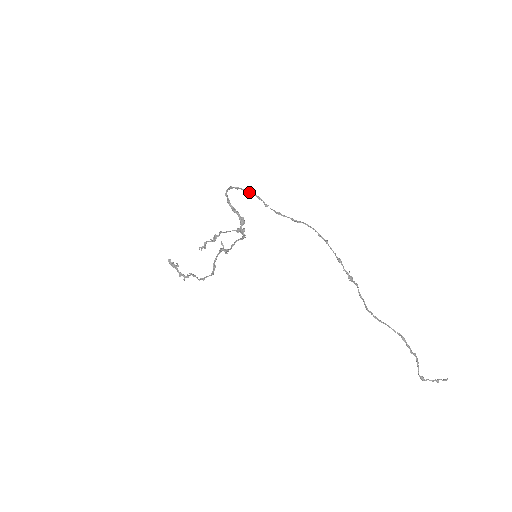
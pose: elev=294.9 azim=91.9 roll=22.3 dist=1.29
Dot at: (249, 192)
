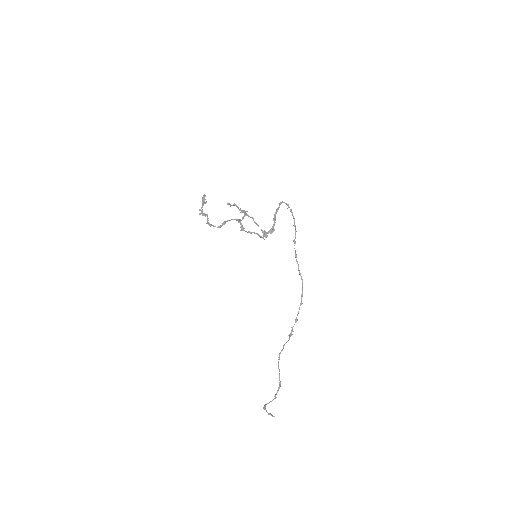
Dot at: occluded
